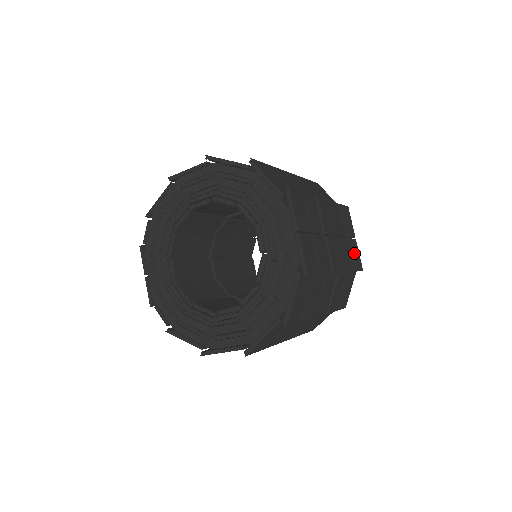
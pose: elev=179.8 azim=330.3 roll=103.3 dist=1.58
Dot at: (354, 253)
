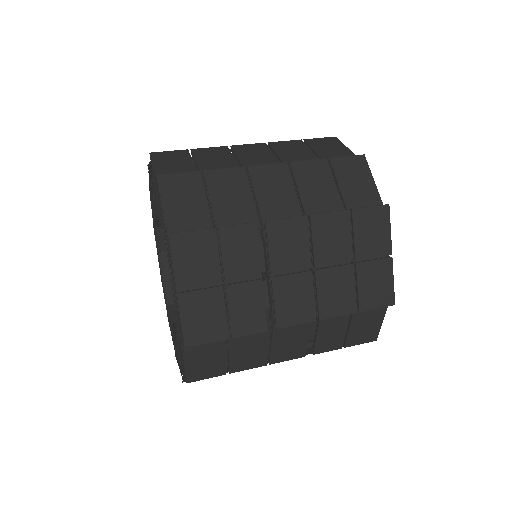
Dot at: (372, 282)
